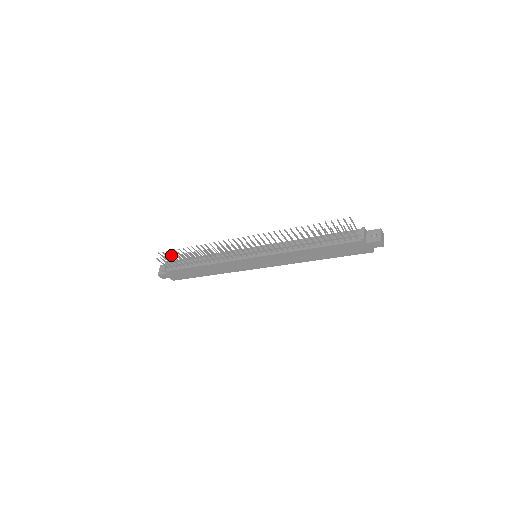
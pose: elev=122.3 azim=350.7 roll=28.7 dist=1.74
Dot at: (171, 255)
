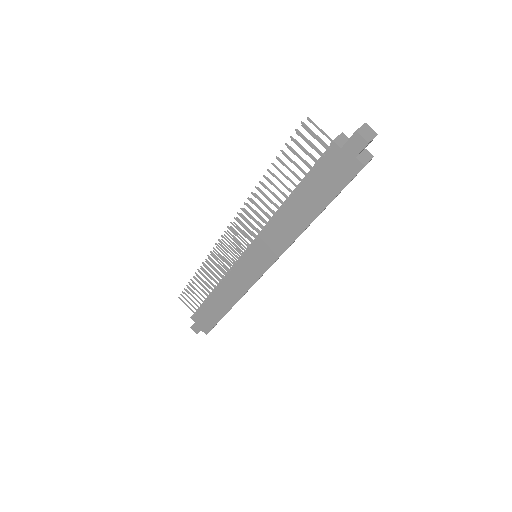
Dot at: occluded
